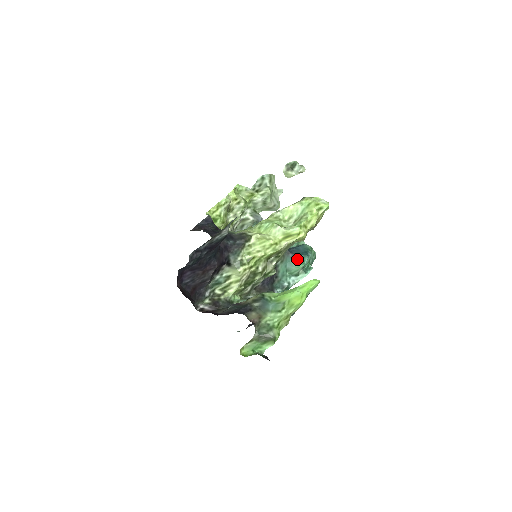
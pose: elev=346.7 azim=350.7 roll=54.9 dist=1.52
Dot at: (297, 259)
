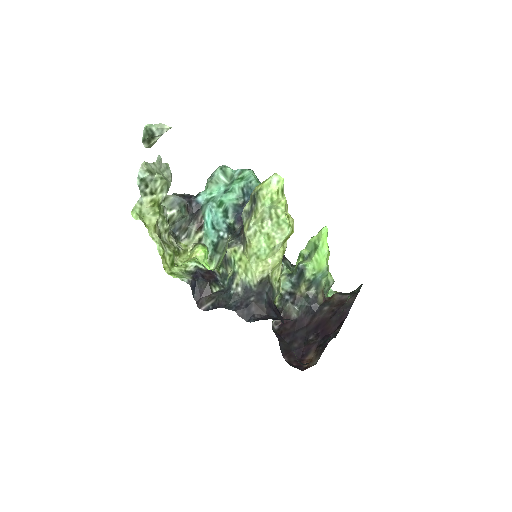
Dot at: occluded
